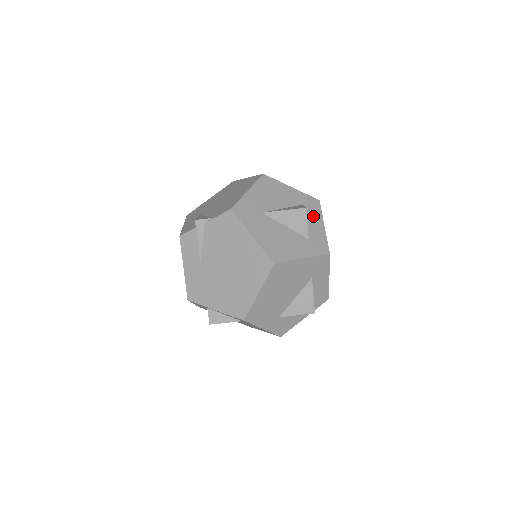
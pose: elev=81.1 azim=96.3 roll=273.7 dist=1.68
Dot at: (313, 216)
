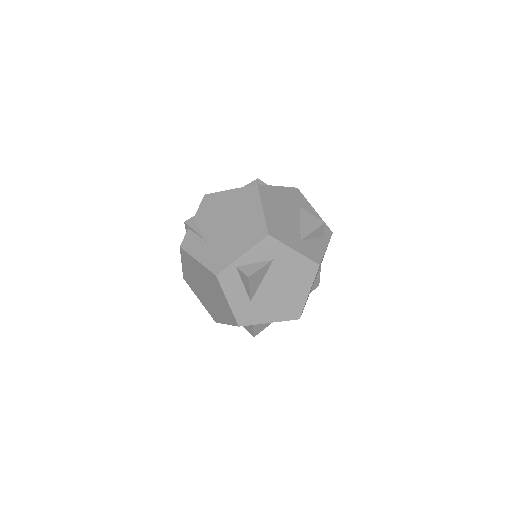
Dot at: occluded
